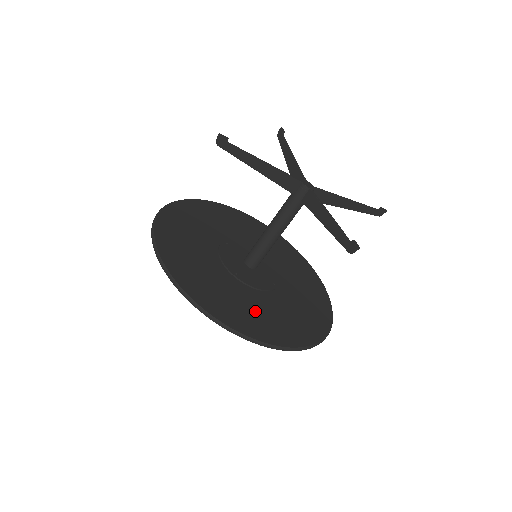
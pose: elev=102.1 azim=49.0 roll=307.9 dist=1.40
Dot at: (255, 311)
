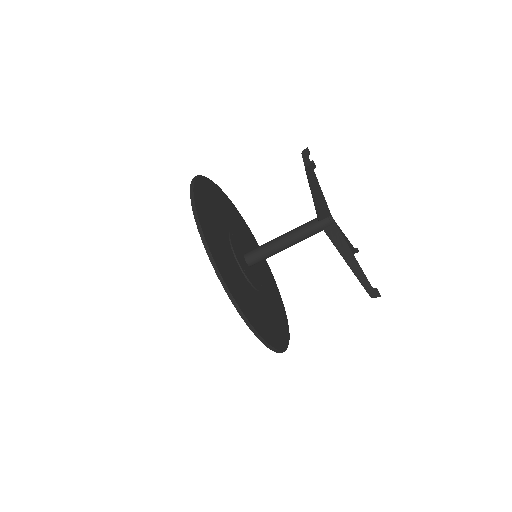
Dot at: (259, 311)
